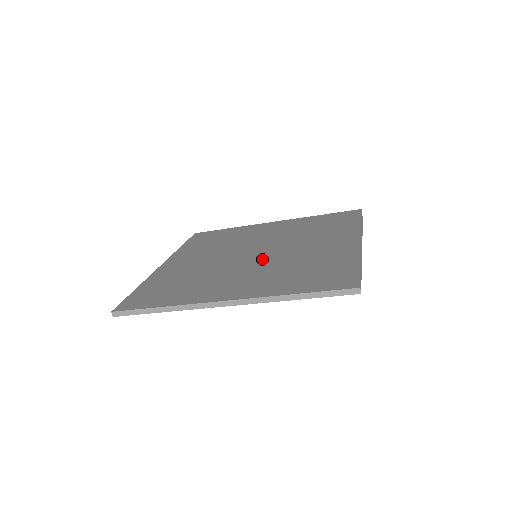
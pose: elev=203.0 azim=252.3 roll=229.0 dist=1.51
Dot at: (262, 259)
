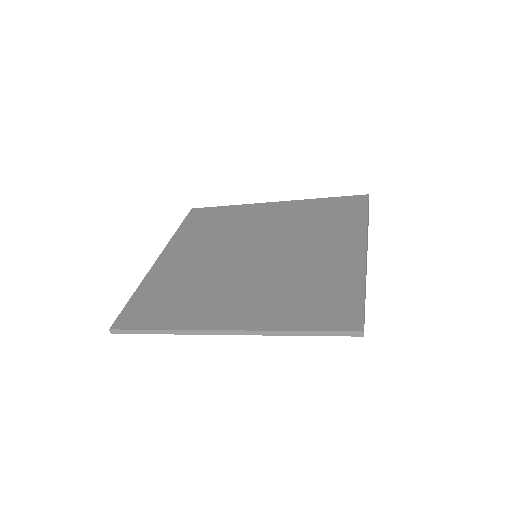
Dot at: (262, 266)
